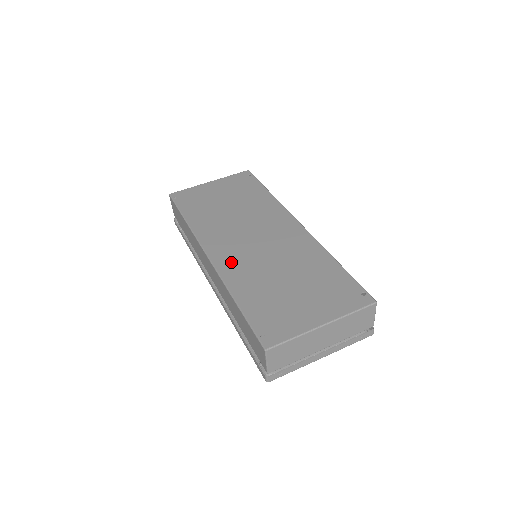
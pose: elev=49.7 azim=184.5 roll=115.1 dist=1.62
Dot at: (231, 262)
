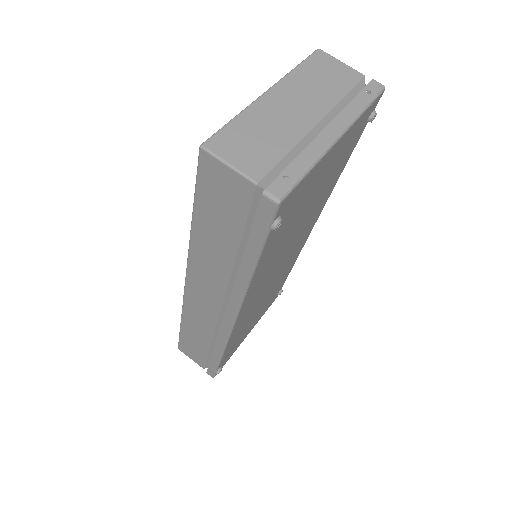
Dot at: occluded
